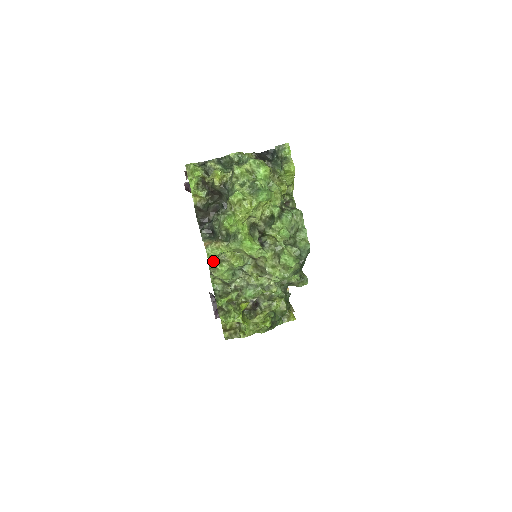
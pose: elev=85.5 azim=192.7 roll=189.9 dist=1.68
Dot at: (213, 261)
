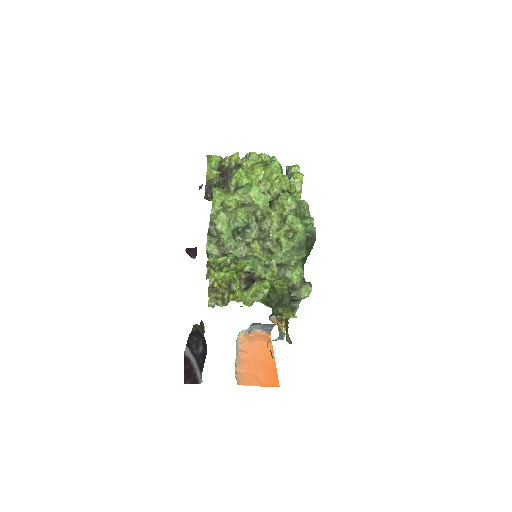
Dot at: (217, 202)
